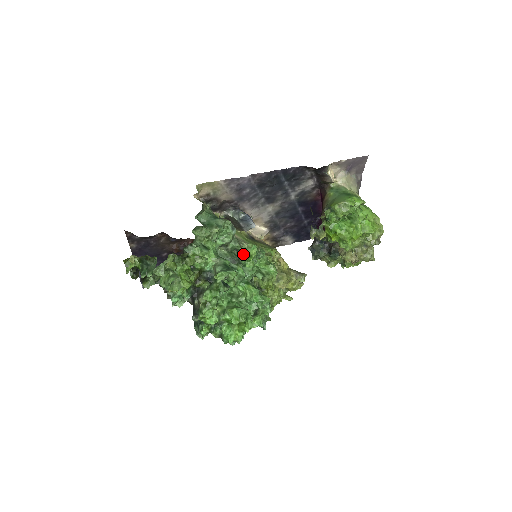
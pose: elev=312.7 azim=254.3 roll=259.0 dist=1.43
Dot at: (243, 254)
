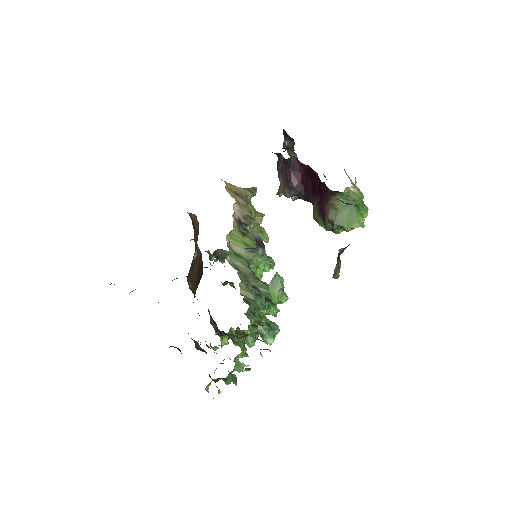
Dot at: (250, 267)
